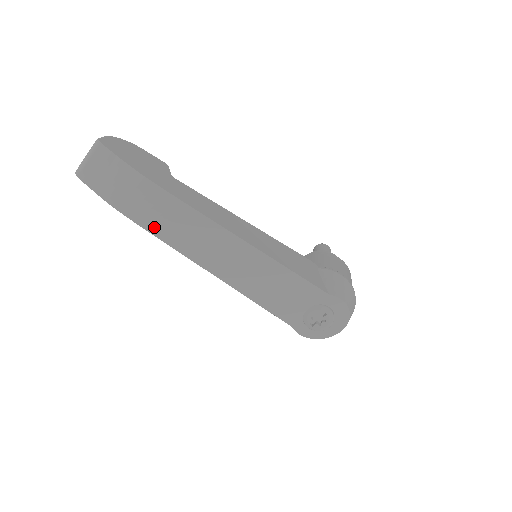
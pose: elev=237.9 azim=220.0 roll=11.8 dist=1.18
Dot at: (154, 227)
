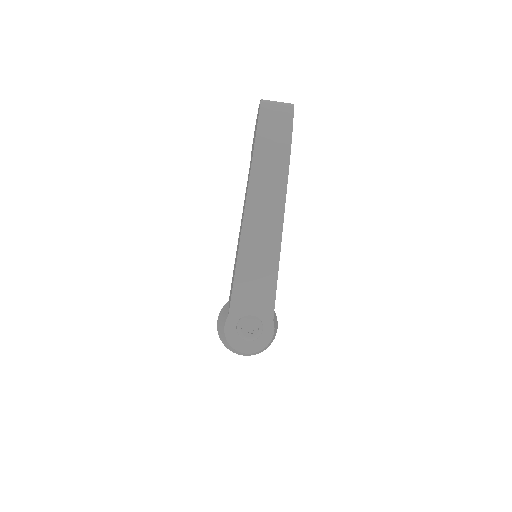
Dot at: (257, 169)
